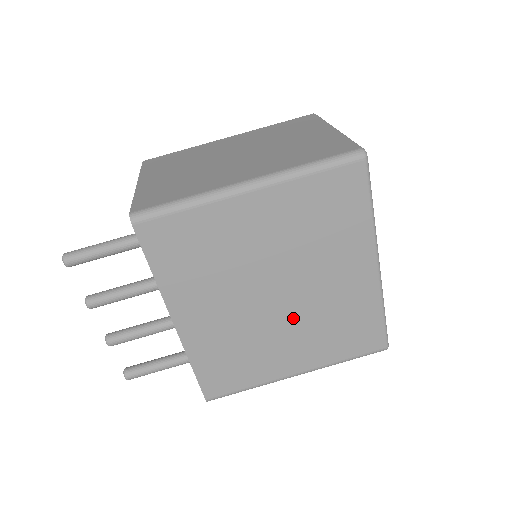
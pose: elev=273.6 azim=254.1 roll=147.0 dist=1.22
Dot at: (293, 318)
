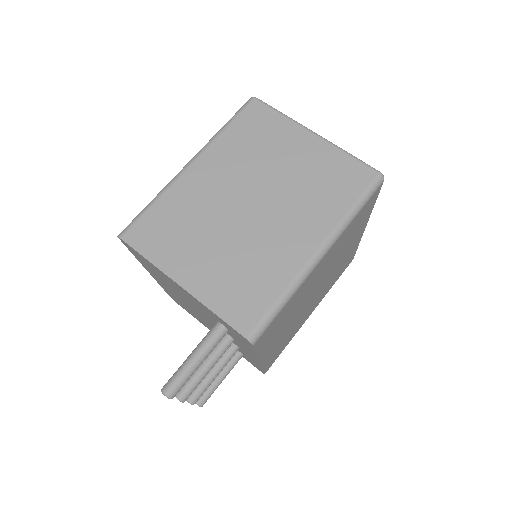
Dot at: (319, 293)
